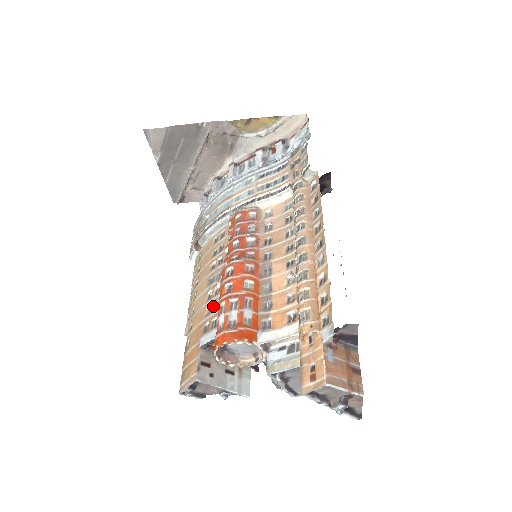
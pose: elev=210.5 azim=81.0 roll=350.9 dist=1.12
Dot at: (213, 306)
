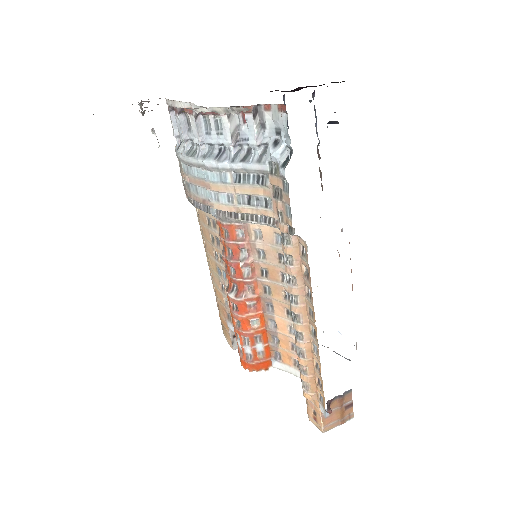
Dot at: (228, 303)
